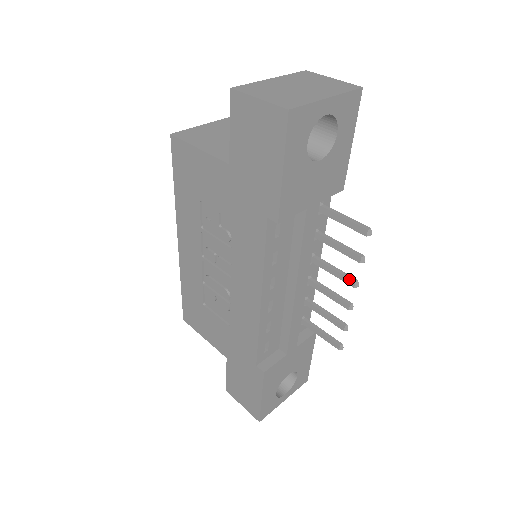
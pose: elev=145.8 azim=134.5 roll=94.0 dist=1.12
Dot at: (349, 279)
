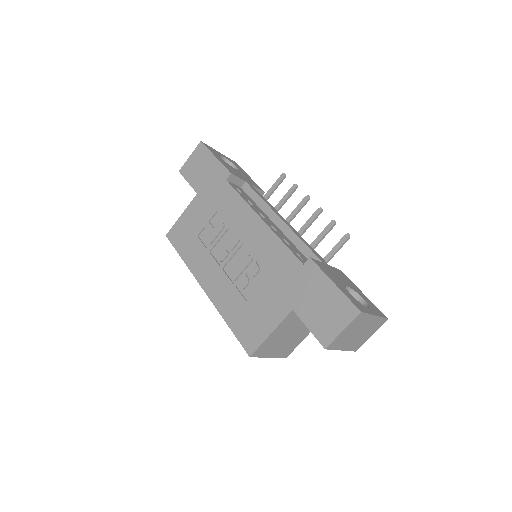
Dot at: (302, 200)
